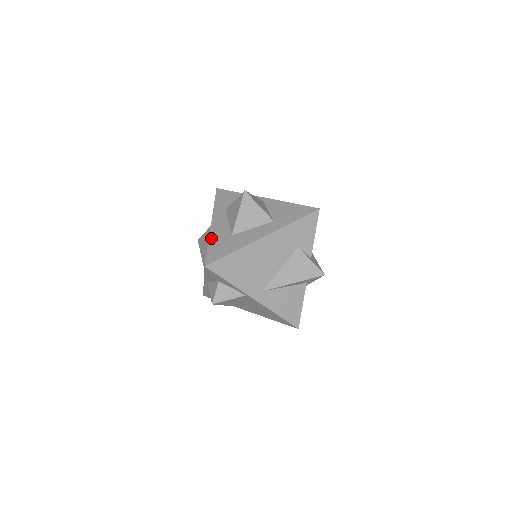
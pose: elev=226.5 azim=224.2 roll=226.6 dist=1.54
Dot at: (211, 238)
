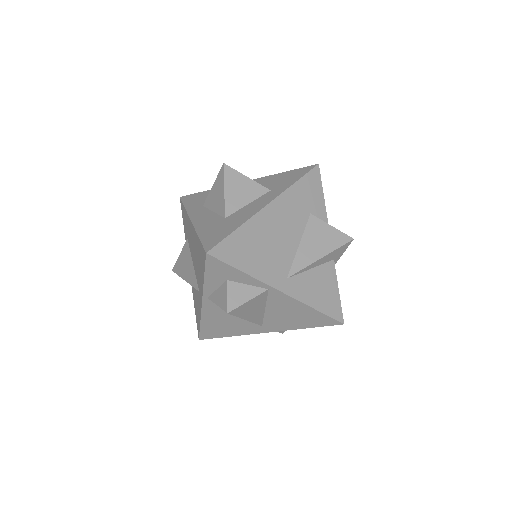
Dot at: (199, 230)
